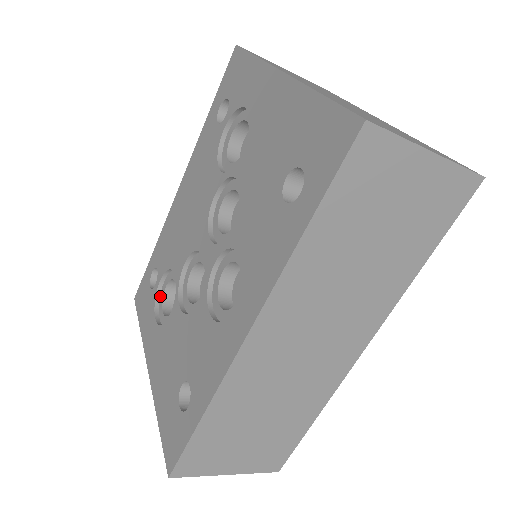
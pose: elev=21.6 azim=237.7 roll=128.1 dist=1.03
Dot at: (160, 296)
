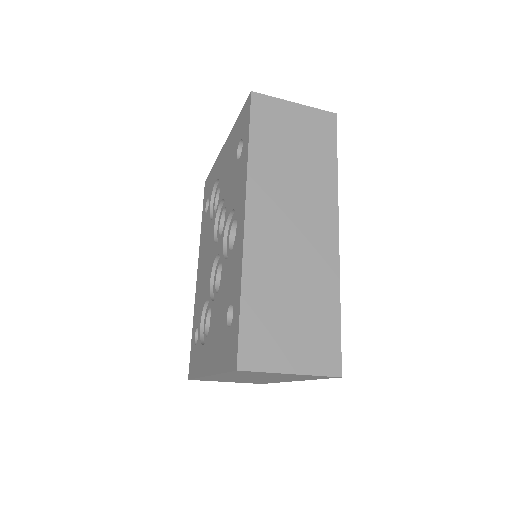
Dot at: (203, 337)
